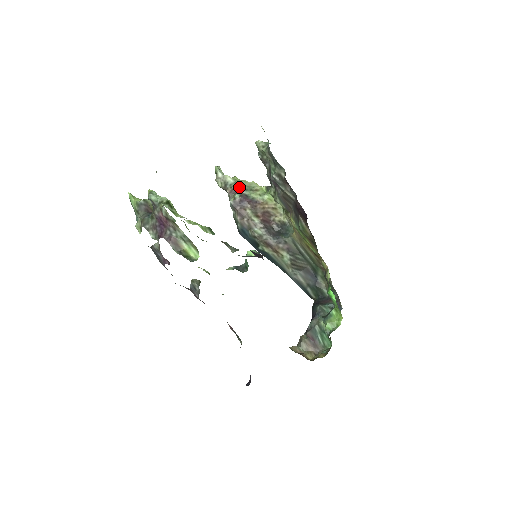
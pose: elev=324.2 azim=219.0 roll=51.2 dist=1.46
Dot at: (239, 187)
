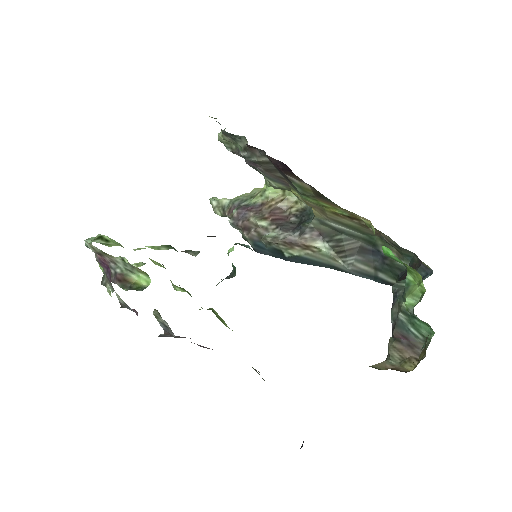
Dot at: (236, 202)
